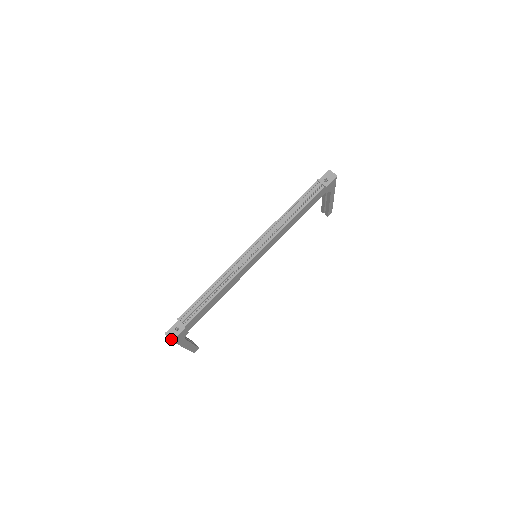
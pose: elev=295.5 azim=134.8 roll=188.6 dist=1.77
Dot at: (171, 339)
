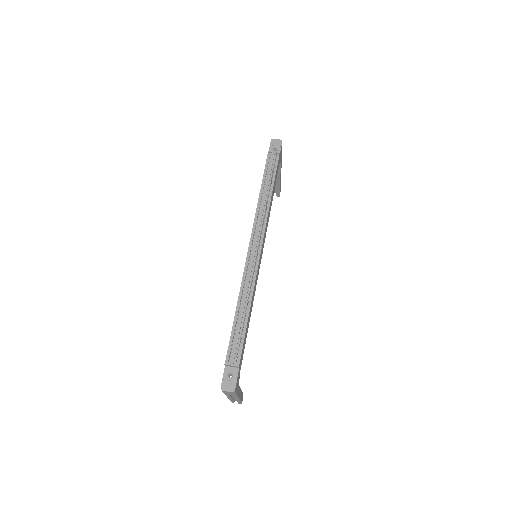
Dot at: (232, 390)
